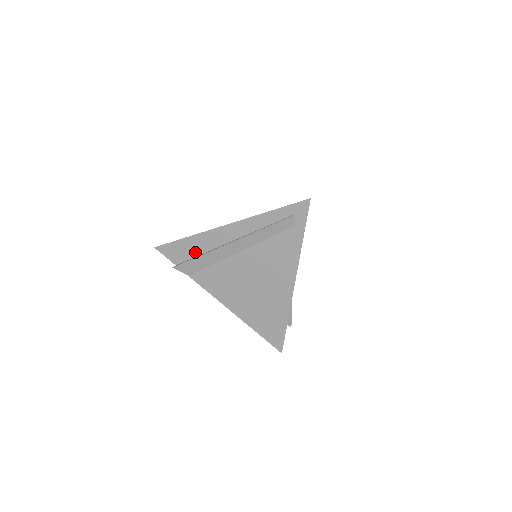
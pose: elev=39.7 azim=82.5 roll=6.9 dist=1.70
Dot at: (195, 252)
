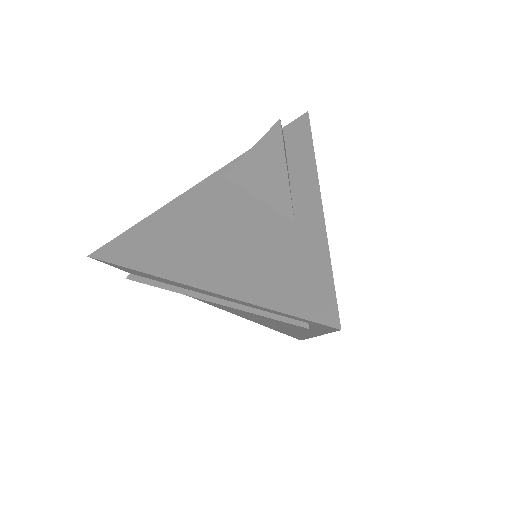
Dot at: (151, 278)
